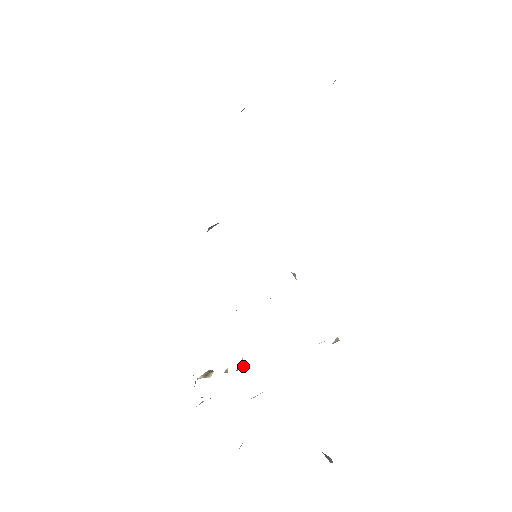
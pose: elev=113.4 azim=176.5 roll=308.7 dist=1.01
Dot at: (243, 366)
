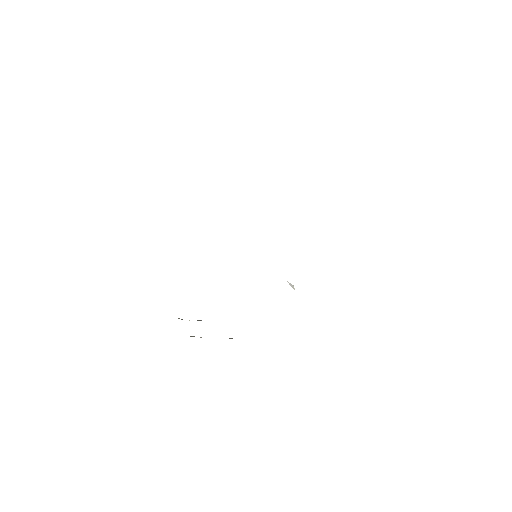
Dot at: occluded
